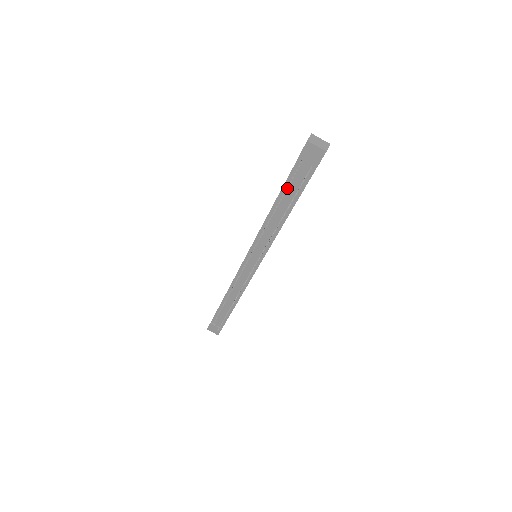
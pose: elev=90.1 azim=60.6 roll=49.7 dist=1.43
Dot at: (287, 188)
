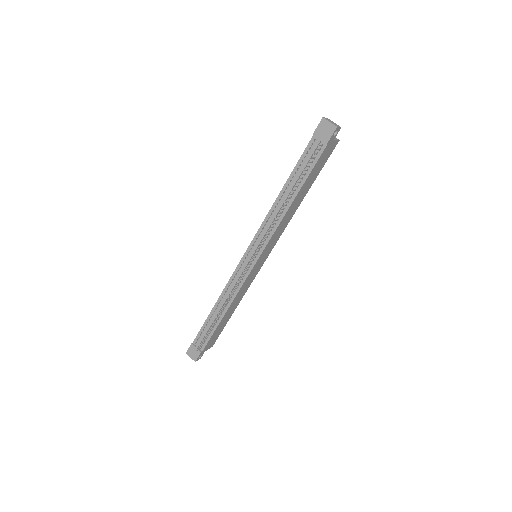
Dot at: (298, 170)
